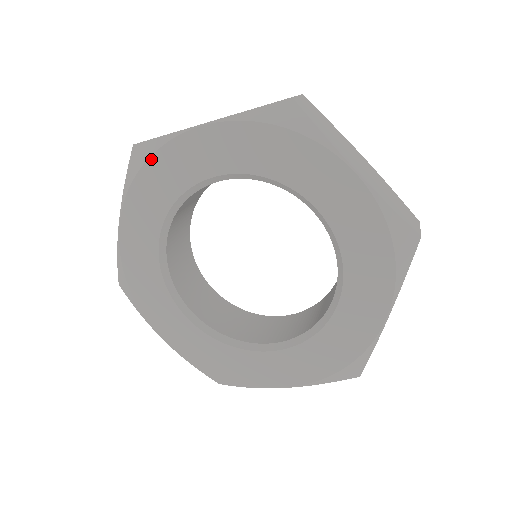
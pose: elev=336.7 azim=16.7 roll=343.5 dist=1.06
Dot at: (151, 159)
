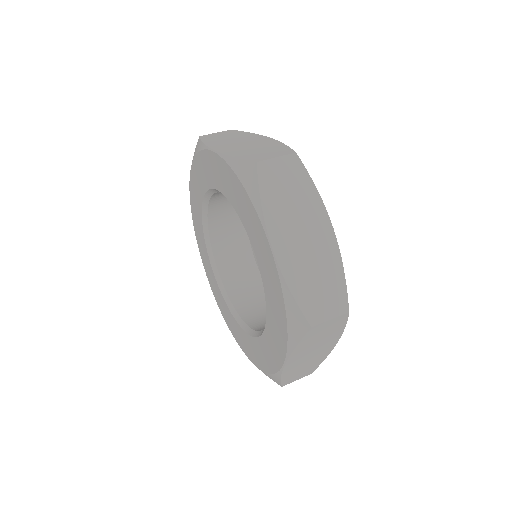
Dot at: (193, 222)
